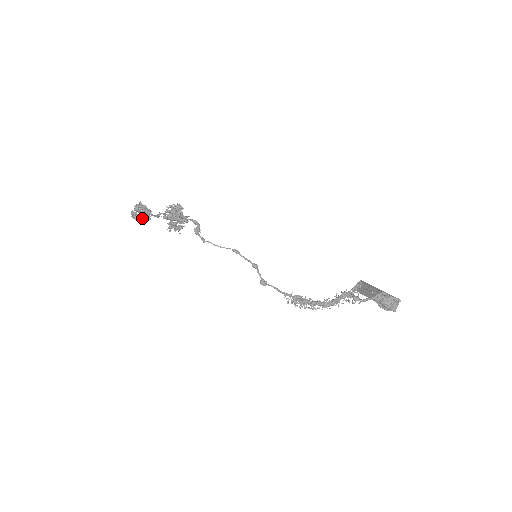
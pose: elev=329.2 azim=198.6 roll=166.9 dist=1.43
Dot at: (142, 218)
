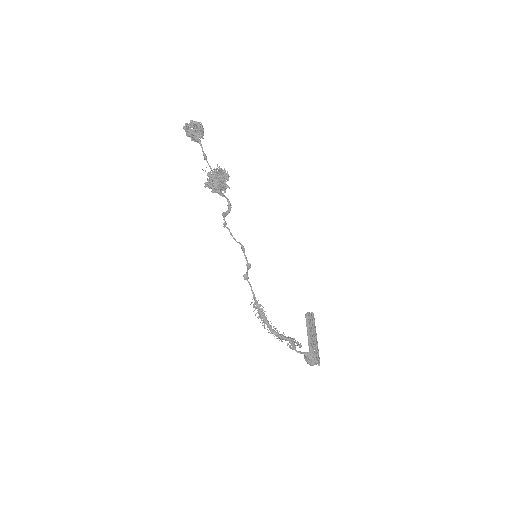
Dot at: (192, 137)
